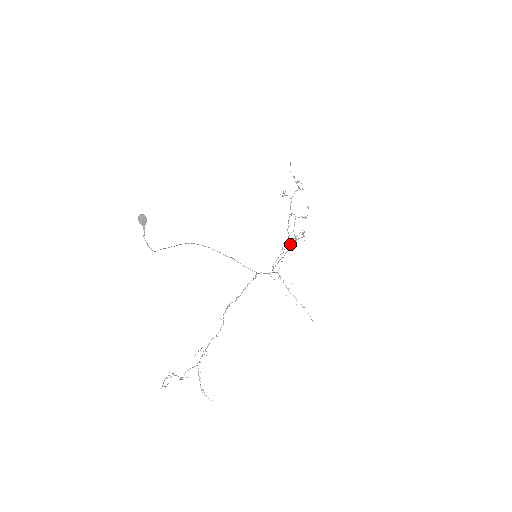
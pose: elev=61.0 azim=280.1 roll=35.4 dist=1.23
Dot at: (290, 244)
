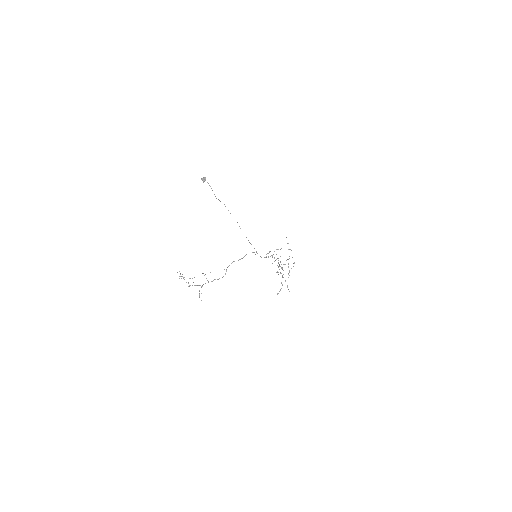
Dot at: (277, 294)
